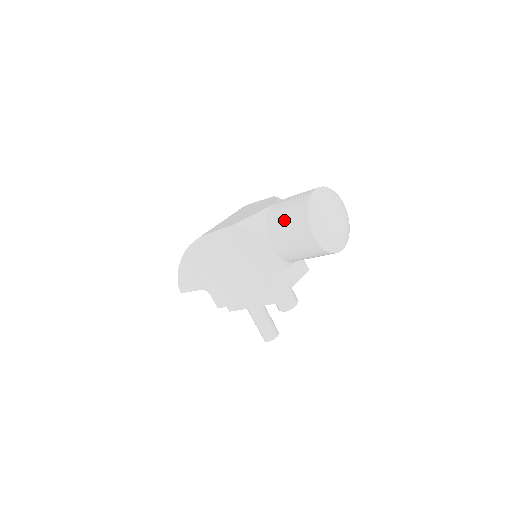
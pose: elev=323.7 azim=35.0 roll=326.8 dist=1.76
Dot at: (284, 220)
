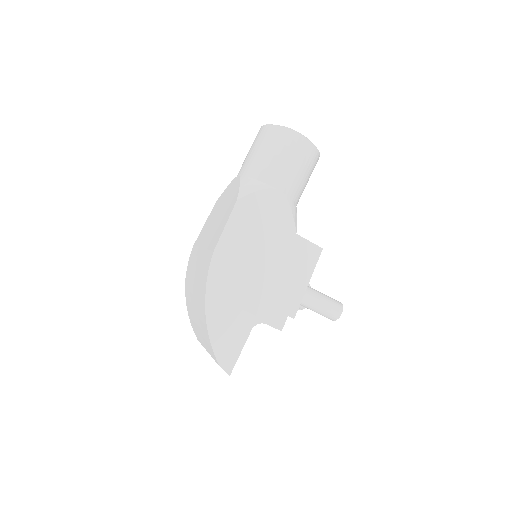
Dot at: (271, 155)
